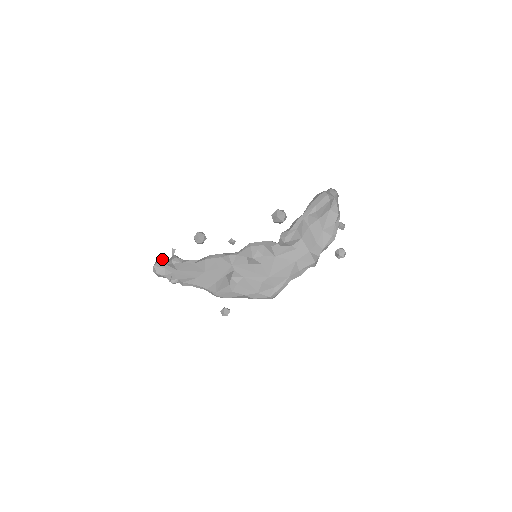
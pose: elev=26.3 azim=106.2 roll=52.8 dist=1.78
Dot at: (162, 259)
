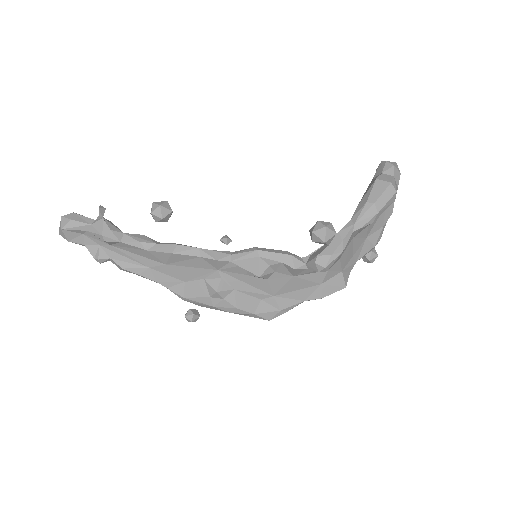
Dot at: (75, 215)
